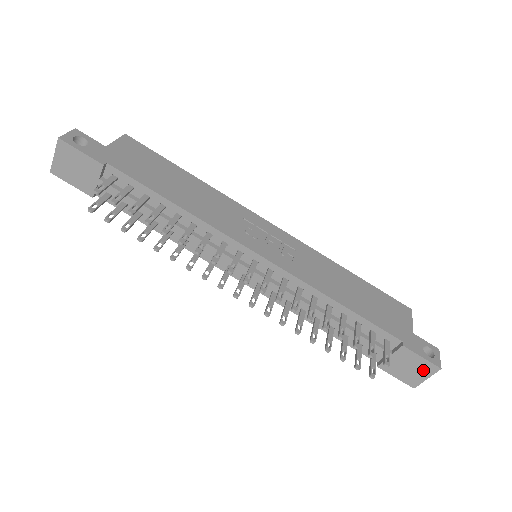
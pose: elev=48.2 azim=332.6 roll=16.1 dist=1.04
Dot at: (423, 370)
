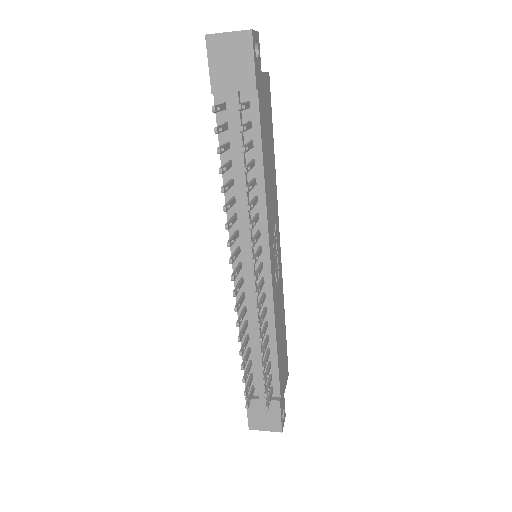
Dot at: (271, 424)
